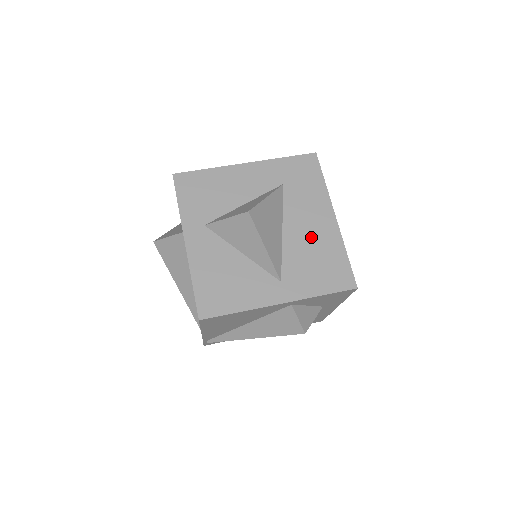
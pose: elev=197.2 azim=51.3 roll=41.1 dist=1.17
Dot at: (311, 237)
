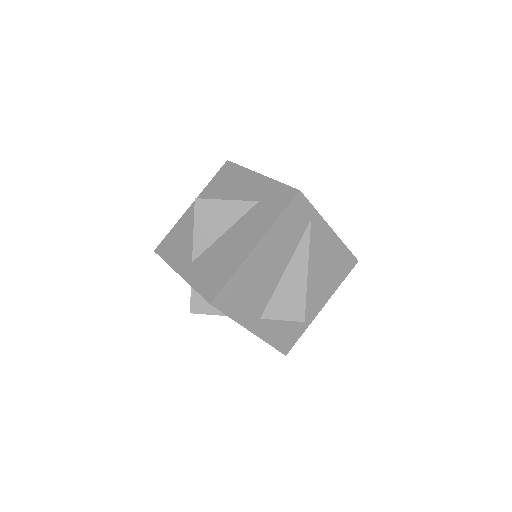
Dot at: (230, 249)
